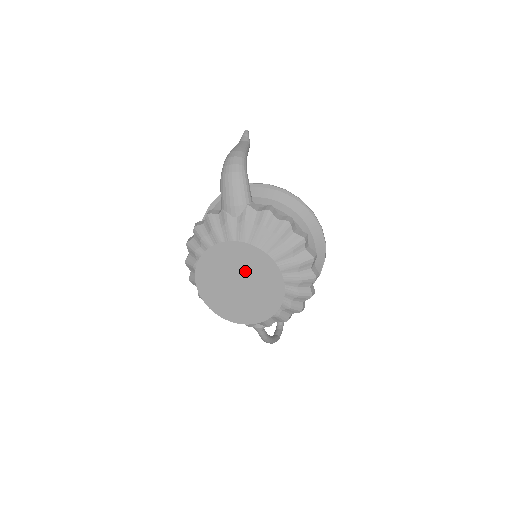
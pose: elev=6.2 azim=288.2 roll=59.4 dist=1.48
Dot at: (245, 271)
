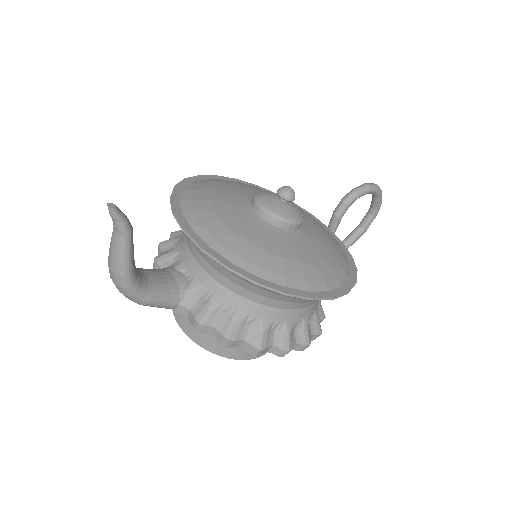
Dot at: occluded
